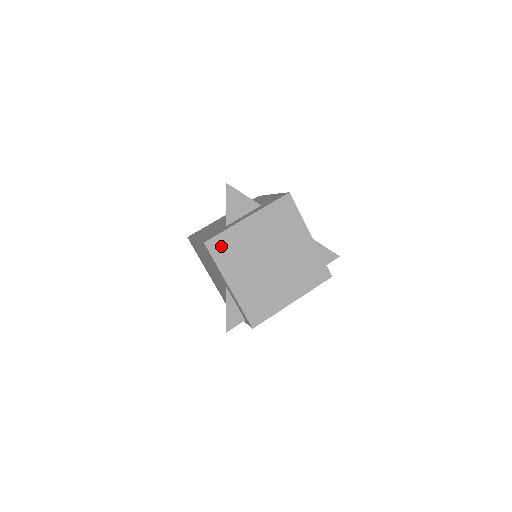
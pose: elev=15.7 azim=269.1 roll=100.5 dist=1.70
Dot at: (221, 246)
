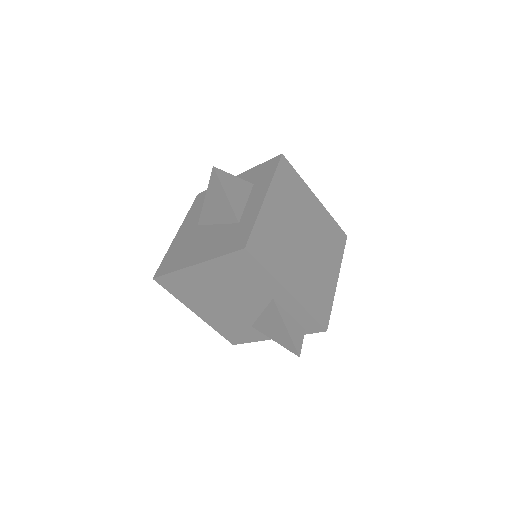
Dot at: (261, 245)
